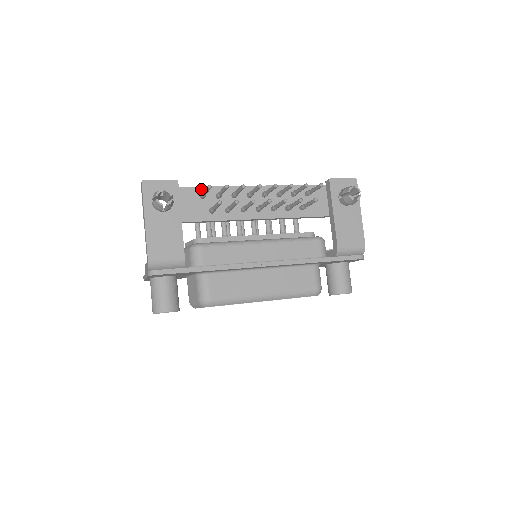
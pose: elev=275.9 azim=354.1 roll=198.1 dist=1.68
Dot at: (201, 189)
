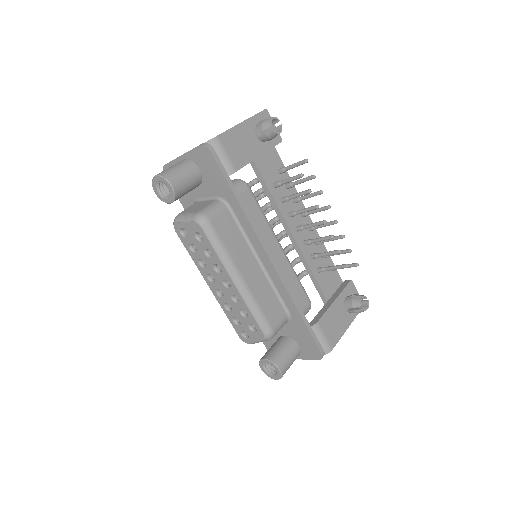
Dot at: occluded
